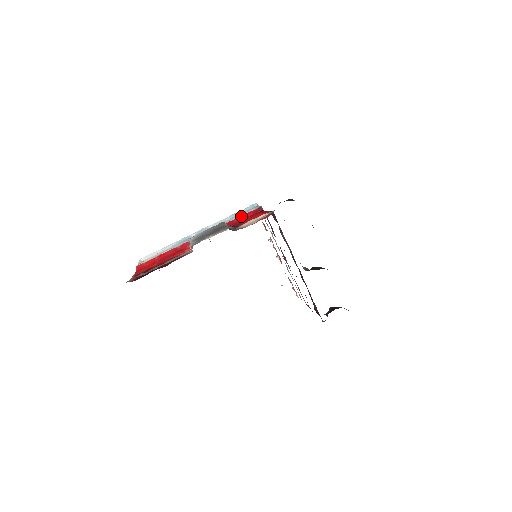
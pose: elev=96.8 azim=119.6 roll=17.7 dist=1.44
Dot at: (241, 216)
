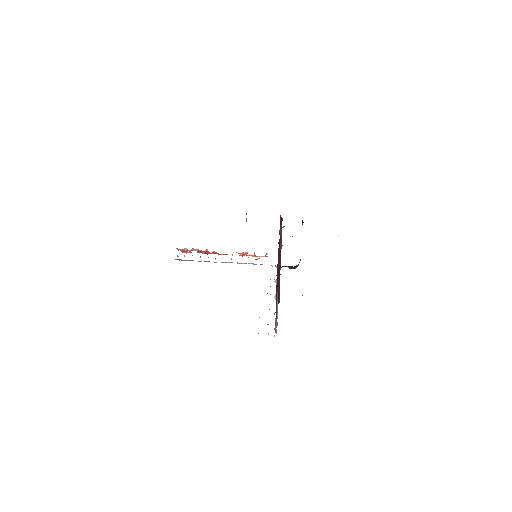
Dot at: occluded
